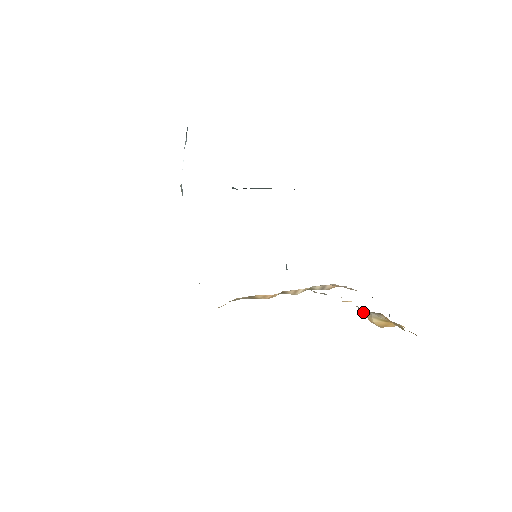
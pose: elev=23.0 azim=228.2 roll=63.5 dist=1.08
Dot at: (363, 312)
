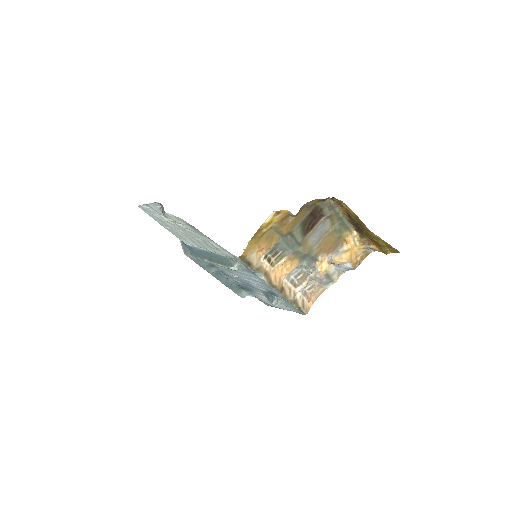
Dot at: (335, 258)
